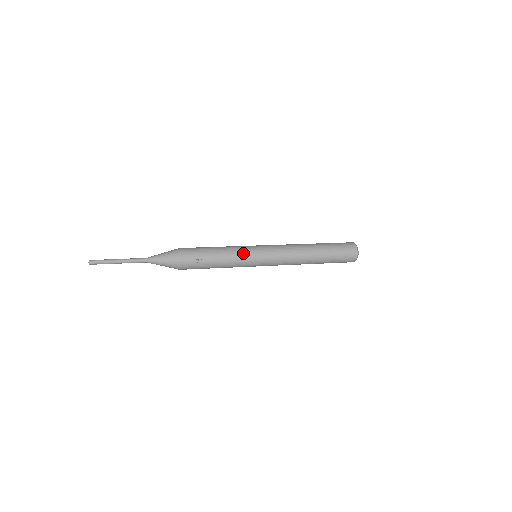
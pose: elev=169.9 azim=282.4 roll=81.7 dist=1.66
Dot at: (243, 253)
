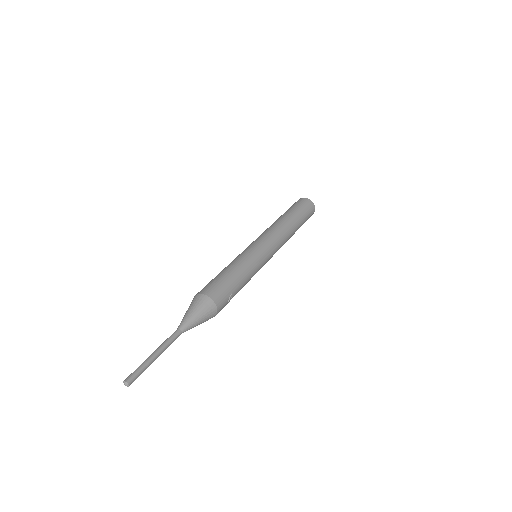
Dot at: (256, 262)
